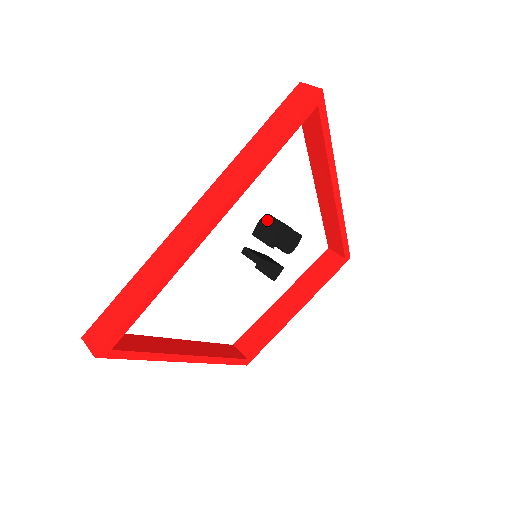
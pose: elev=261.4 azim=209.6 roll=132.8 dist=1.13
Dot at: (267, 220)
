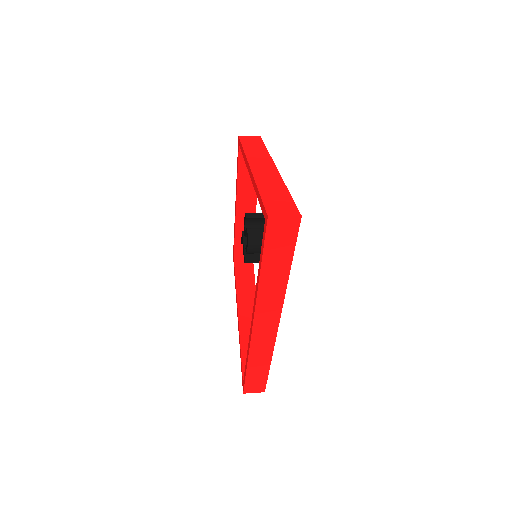
Dot at: (255, 244)
